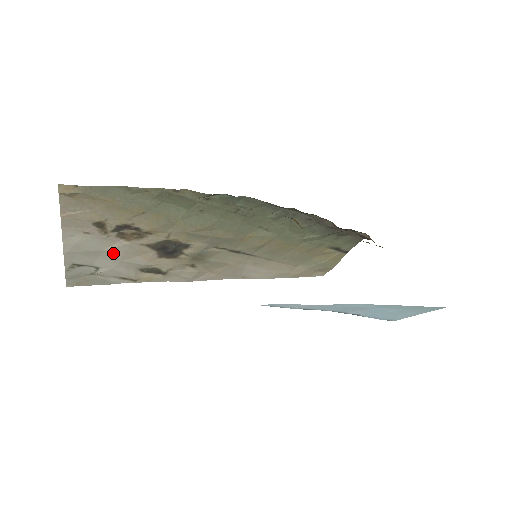
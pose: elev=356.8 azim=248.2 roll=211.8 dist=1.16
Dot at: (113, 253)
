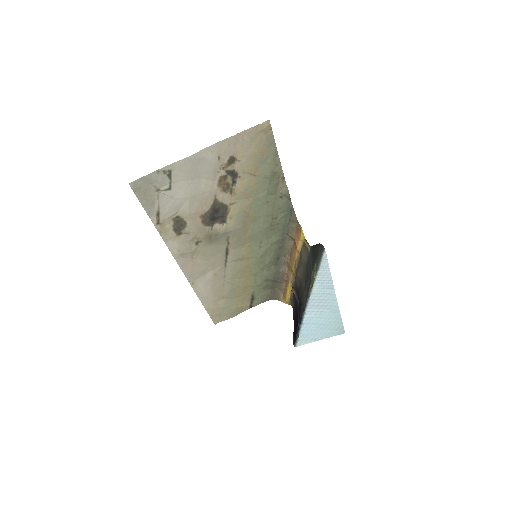
Dot at: (198, 186)
